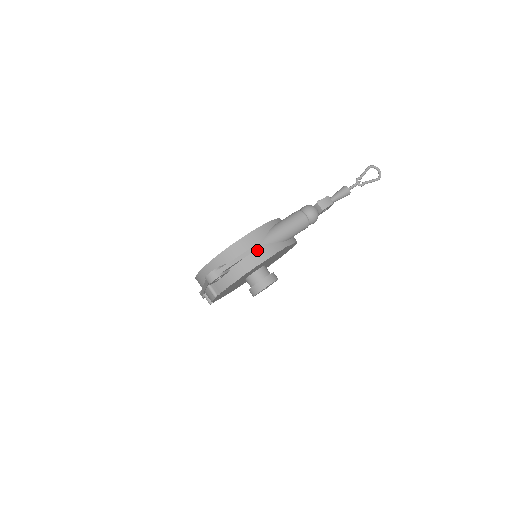
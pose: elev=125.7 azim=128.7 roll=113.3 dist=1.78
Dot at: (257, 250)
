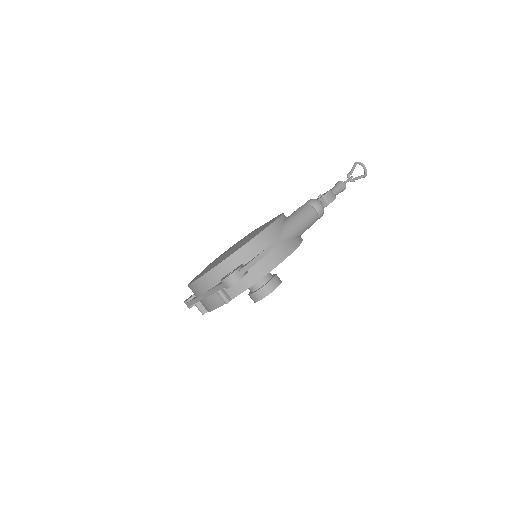
Dot at: (277, 247)
